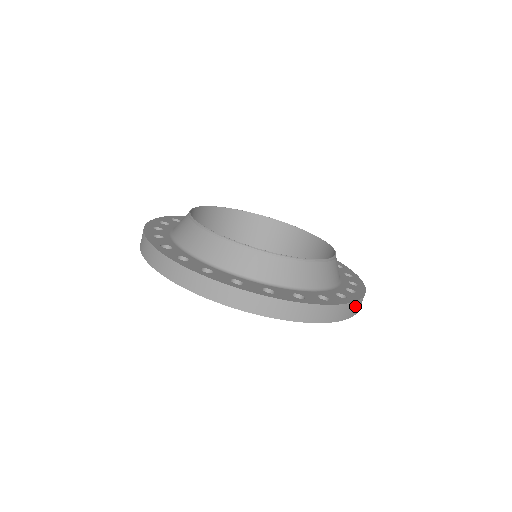
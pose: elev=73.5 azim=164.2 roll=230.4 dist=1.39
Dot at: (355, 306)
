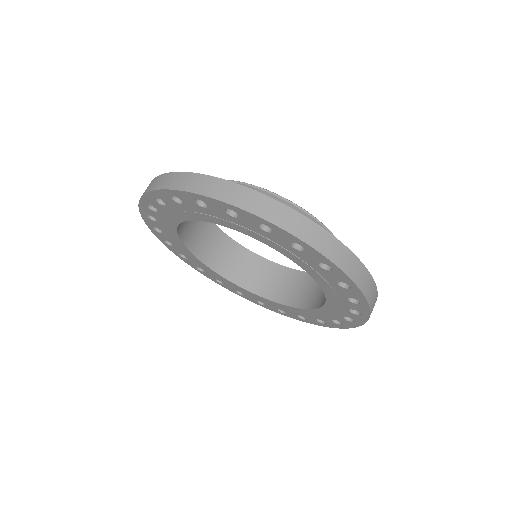
Dot at: occluded
